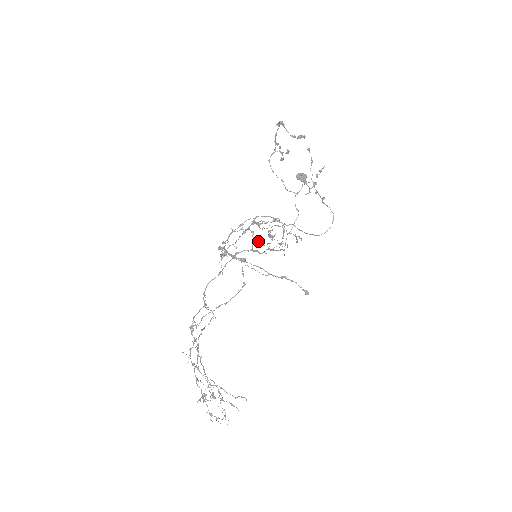
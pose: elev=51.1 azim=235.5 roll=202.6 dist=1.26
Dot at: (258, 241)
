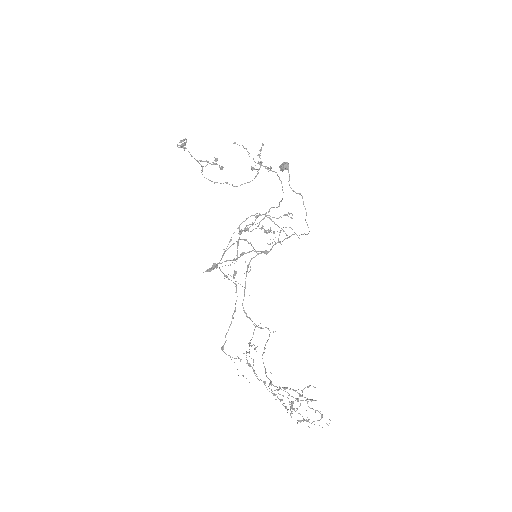
Dot at: occluded
